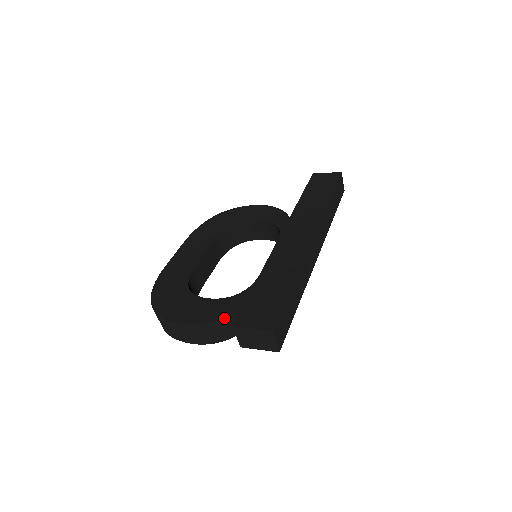
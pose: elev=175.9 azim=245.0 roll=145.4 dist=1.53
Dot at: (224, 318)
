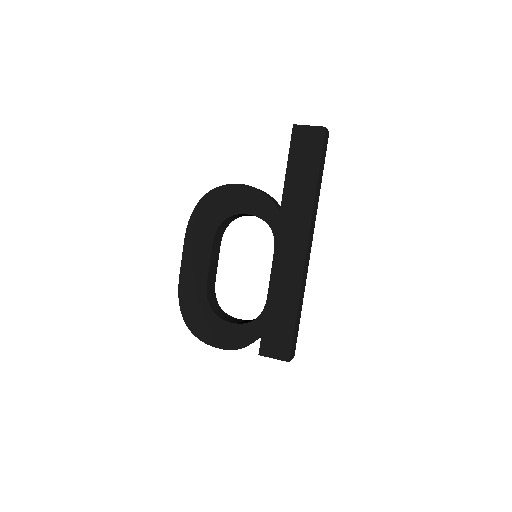
Dot at: occluded
